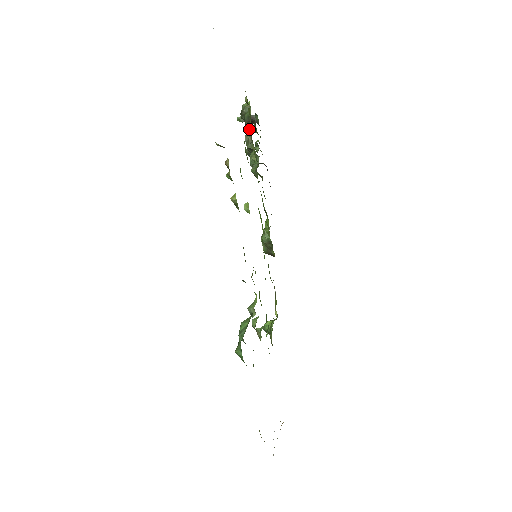
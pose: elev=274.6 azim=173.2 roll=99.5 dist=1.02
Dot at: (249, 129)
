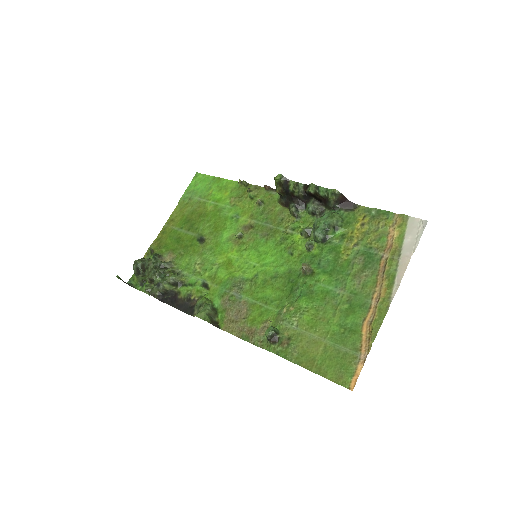
Dot at: occluded
